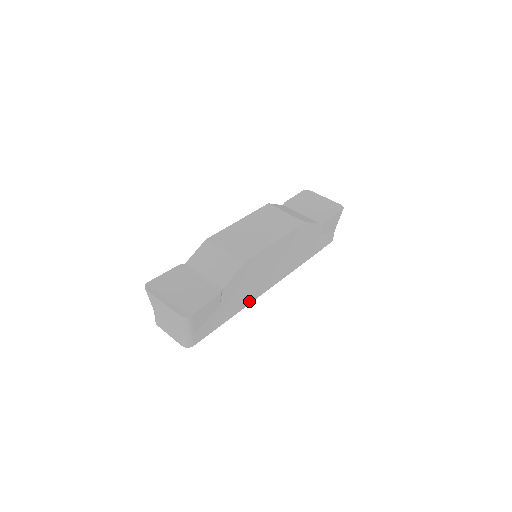
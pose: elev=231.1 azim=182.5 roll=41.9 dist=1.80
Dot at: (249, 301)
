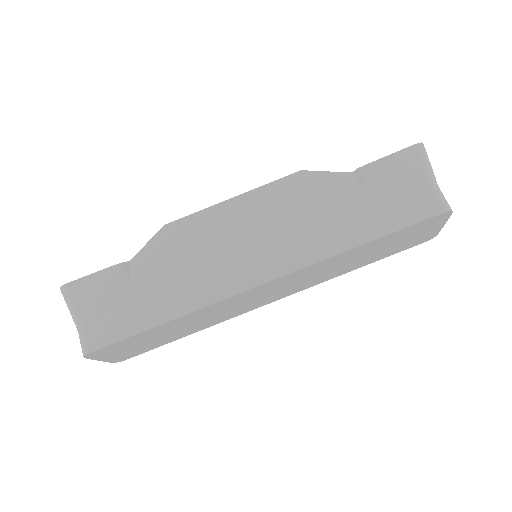
Dot at: (205, 300)
